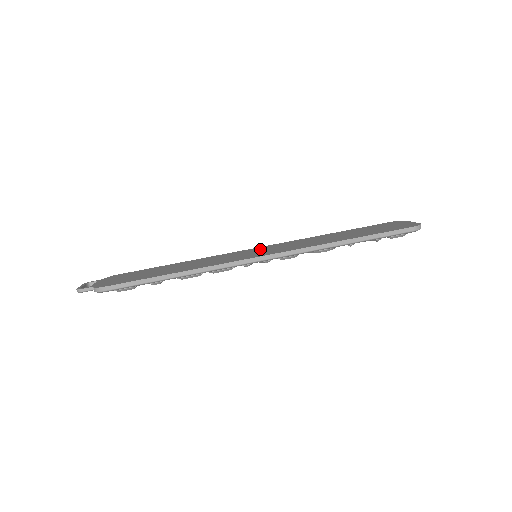
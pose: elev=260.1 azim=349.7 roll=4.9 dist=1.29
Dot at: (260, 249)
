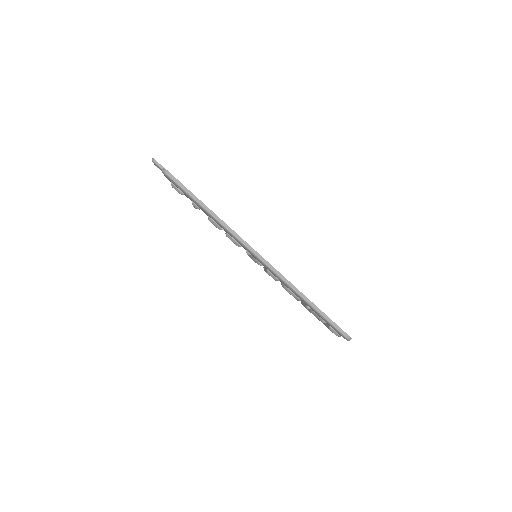
Dot at: occluded
